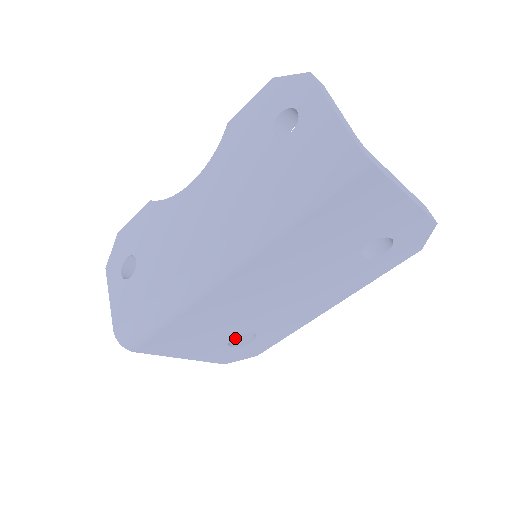
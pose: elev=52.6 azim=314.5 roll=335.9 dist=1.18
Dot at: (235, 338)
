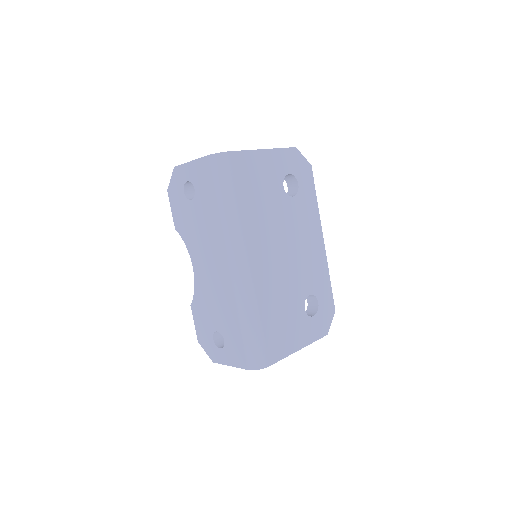
Dot at: (310, 313)
